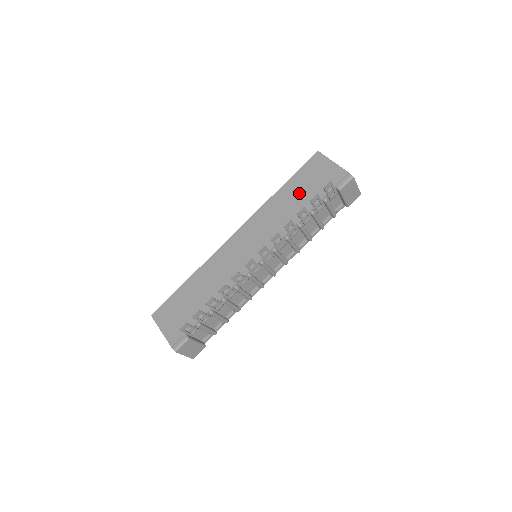
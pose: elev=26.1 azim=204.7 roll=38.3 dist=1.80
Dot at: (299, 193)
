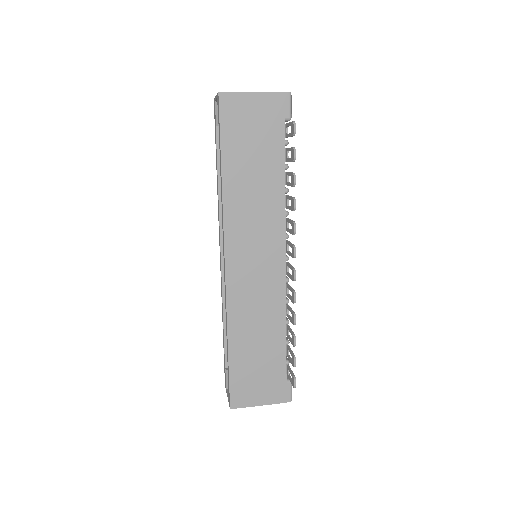
Dot at: (252, 160)
